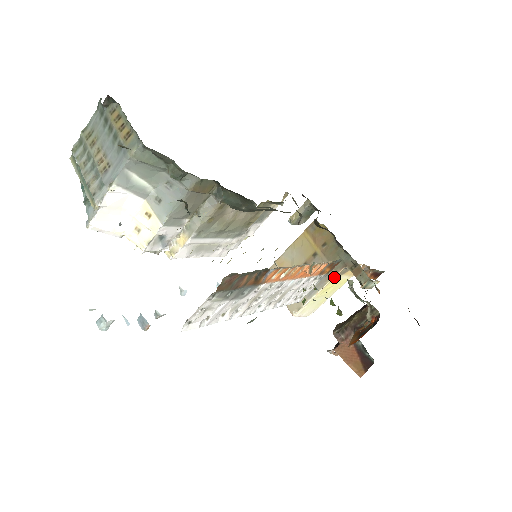
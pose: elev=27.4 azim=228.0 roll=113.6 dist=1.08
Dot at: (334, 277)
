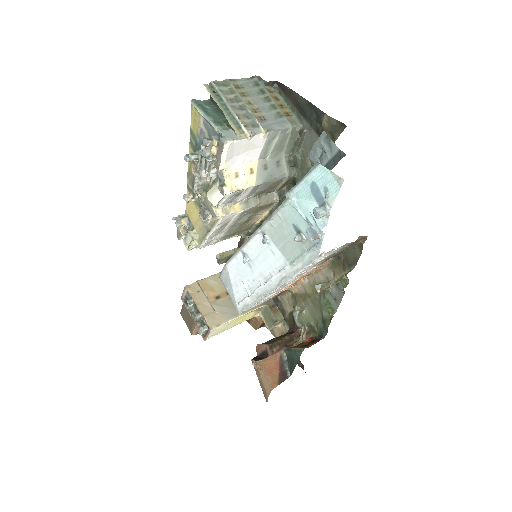
Dot at: (255, 309)
